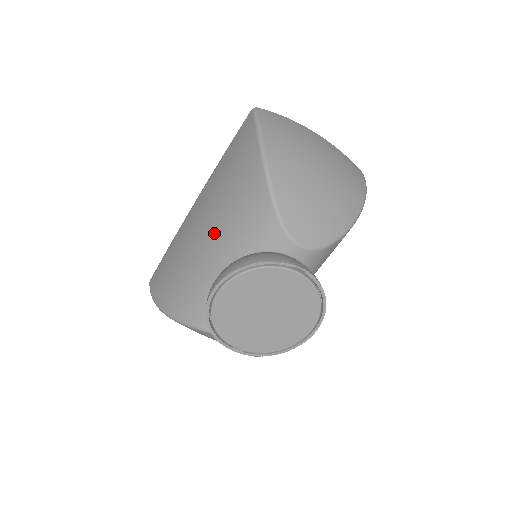
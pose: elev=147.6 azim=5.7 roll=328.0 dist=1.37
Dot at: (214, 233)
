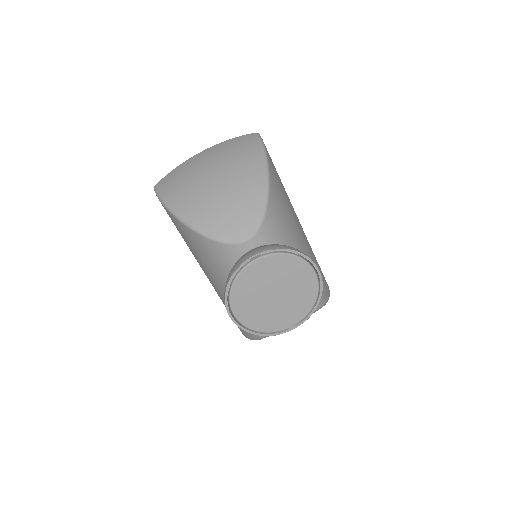
Dot at: (212, 277)
